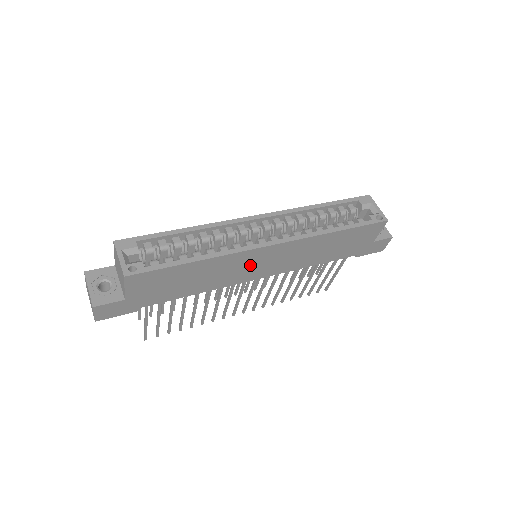
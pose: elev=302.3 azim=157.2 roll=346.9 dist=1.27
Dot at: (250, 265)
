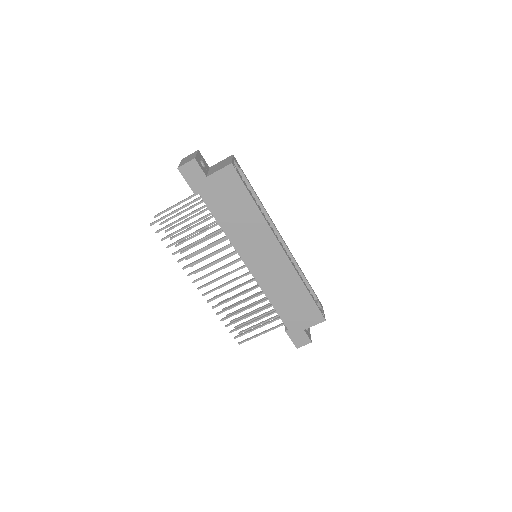
Dot at: (260, 247)
